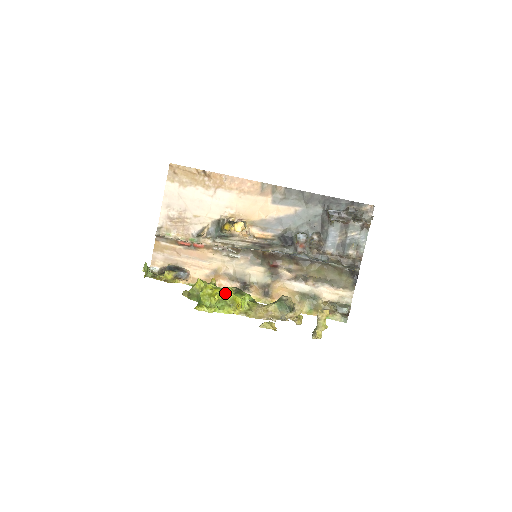
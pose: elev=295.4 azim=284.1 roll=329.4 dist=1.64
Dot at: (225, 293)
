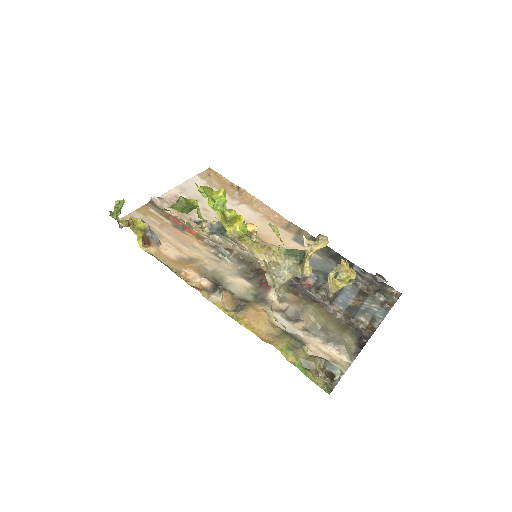
Dot at: (227, 209)
